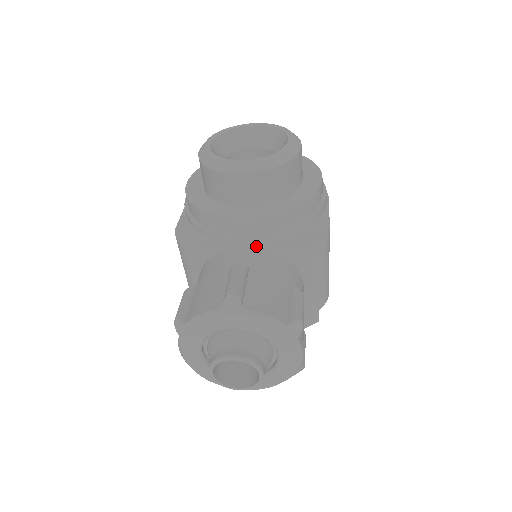
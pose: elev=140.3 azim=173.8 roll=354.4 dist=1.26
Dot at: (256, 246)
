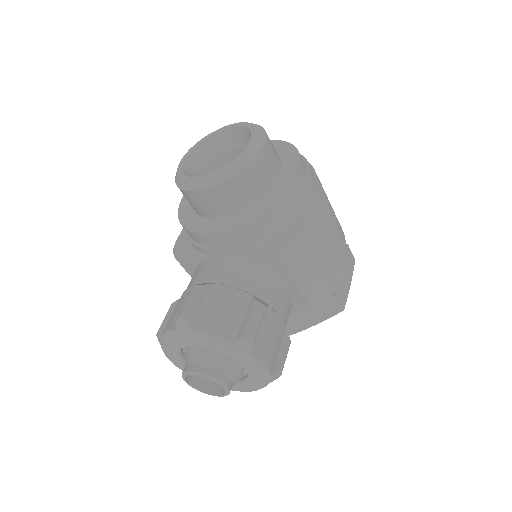
Dot at: (226, 258)
